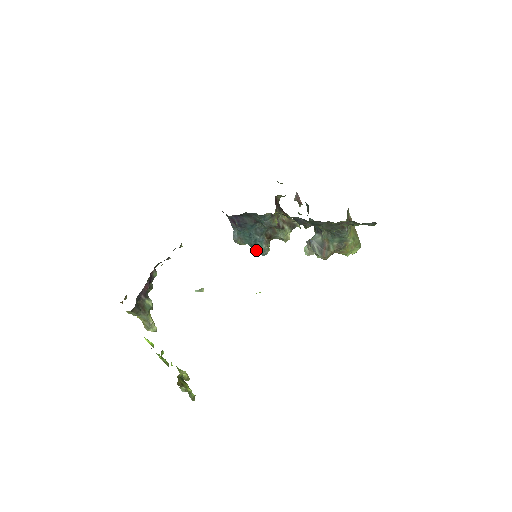
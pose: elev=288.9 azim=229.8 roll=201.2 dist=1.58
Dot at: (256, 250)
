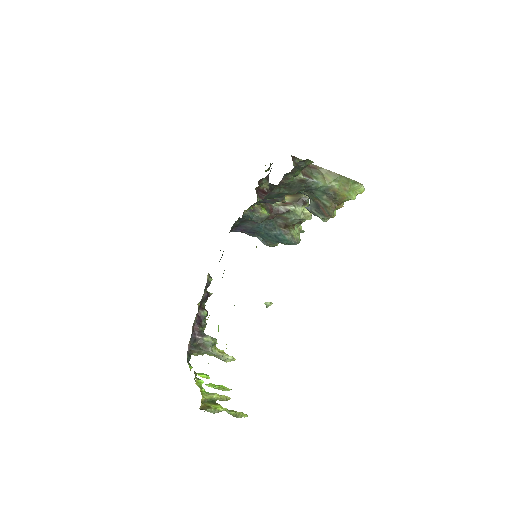
Dot at: (286, 244)
